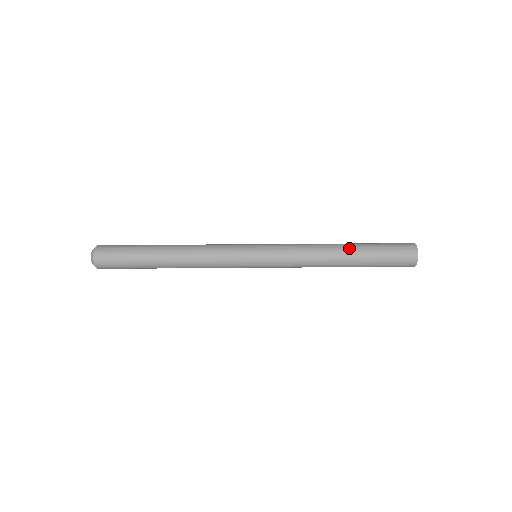
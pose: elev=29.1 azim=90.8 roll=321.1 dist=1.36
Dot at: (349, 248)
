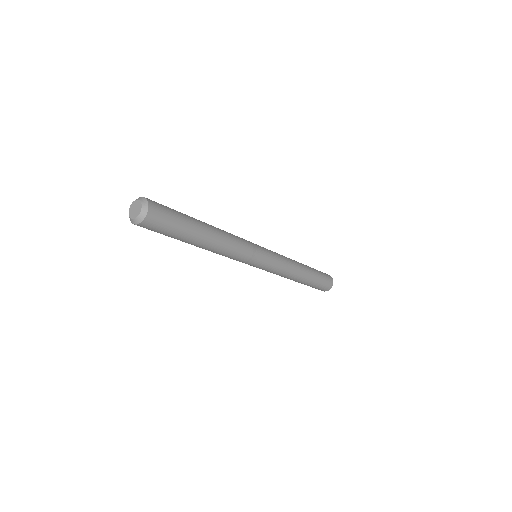
Dot at: (306, 266)
